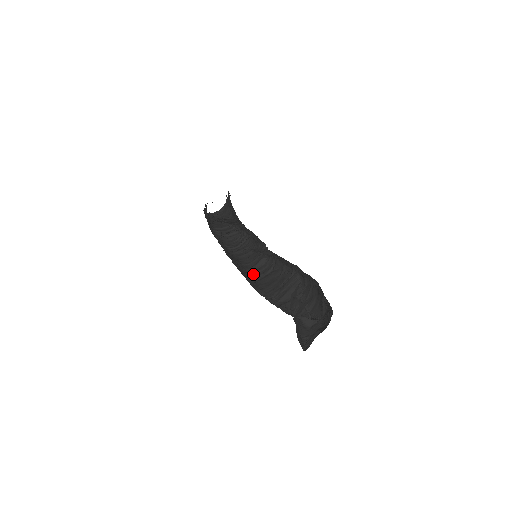
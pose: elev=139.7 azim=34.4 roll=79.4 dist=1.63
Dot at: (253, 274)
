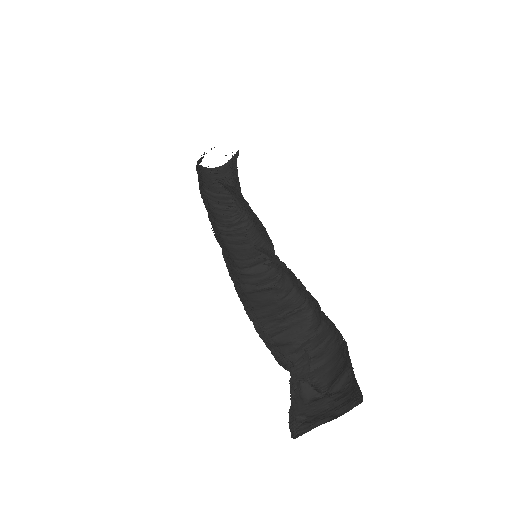
Dot at: (244, 280)
